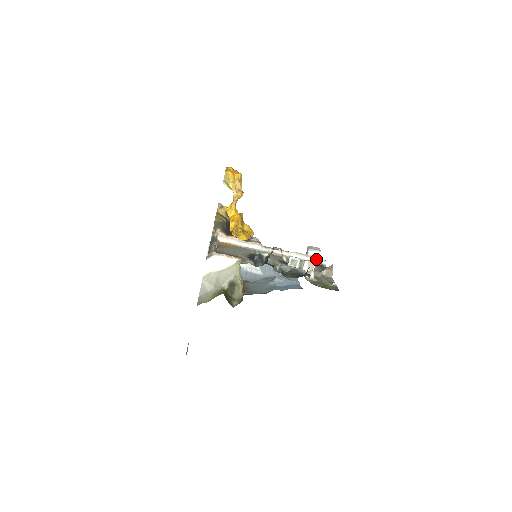
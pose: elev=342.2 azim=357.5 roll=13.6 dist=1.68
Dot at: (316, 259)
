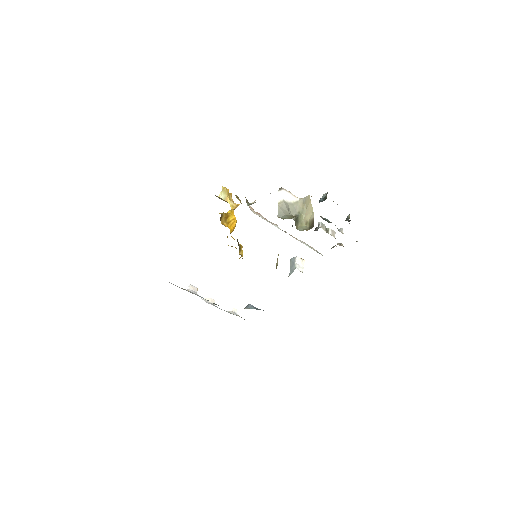
Dot at: (315, 250)
